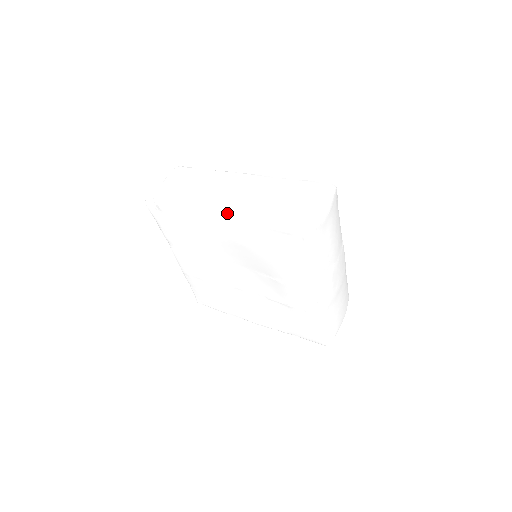
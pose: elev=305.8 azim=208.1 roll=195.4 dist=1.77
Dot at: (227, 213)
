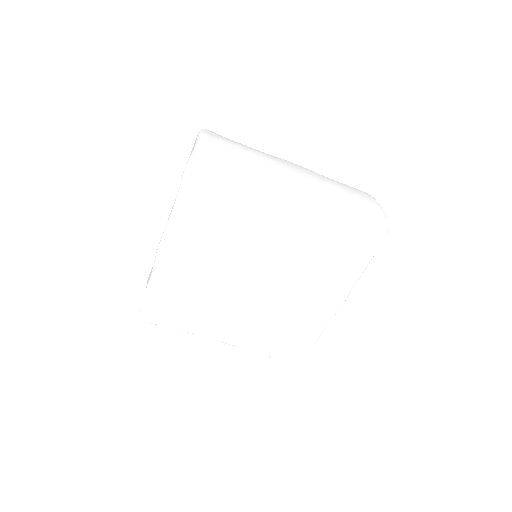
Dot at: (163, 234)
